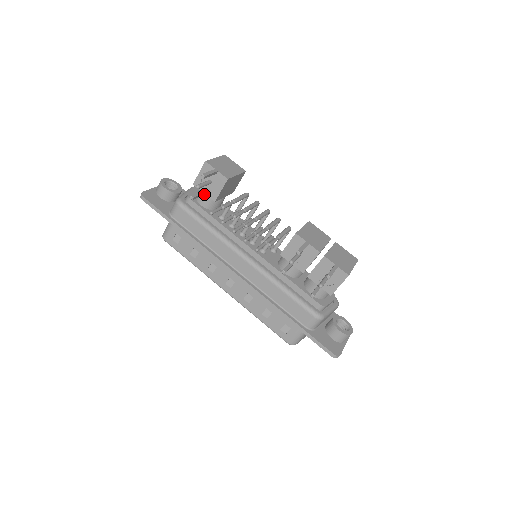
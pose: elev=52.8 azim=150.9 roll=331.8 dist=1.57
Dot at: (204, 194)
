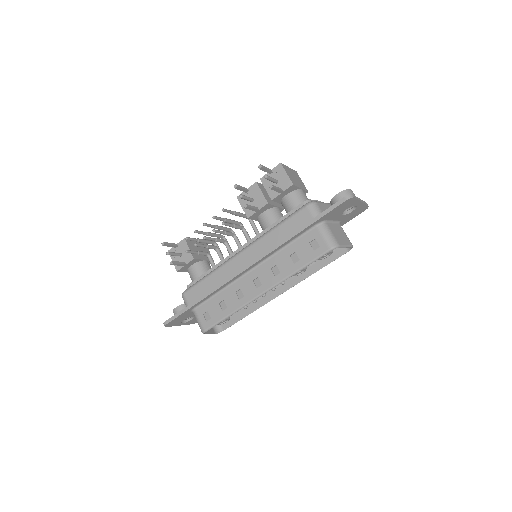
Dot at: (185, 265)
